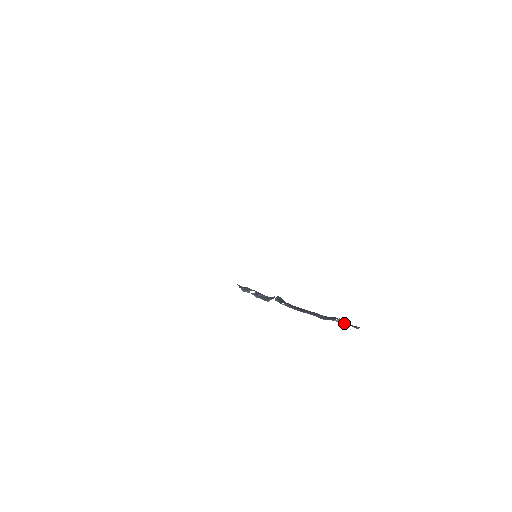
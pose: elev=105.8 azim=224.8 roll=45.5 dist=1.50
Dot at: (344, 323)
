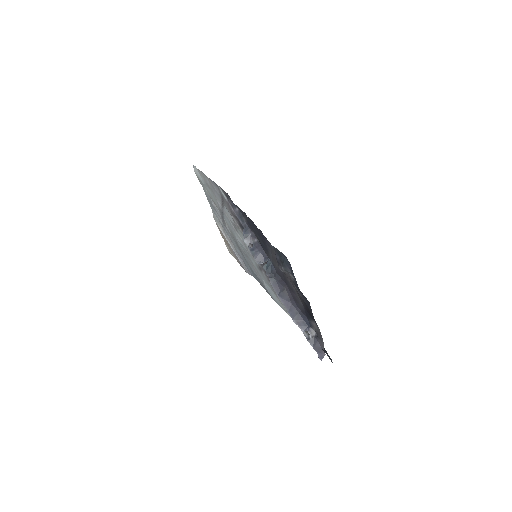
Dot at: (311, 341)
